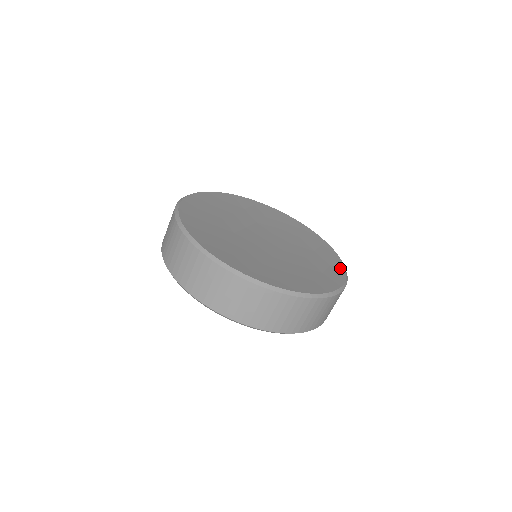
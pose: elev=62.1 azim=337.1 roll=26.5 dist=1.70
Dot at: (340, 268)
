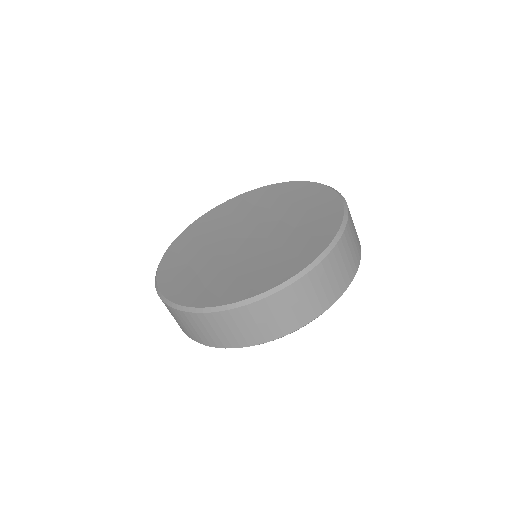
Dot at: (336, 212)
